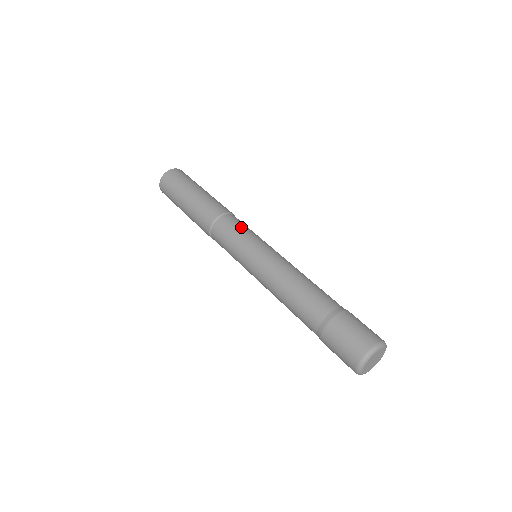
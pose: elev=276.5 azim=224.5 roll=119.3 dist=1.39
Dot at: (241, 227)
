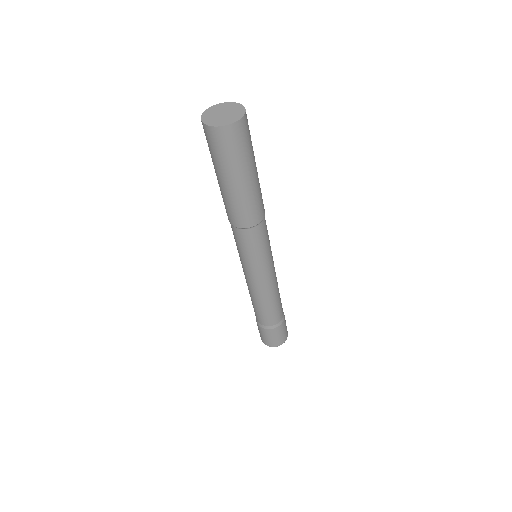
Dot at: (263, 244)
